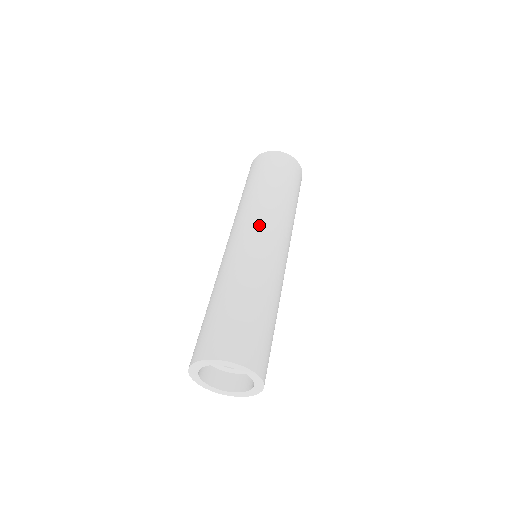
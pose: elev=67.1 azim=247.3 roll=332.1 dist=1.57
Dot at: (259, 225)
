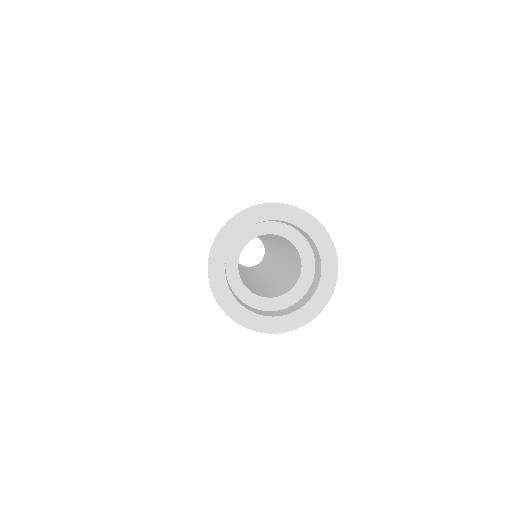
Dot at: occluded
